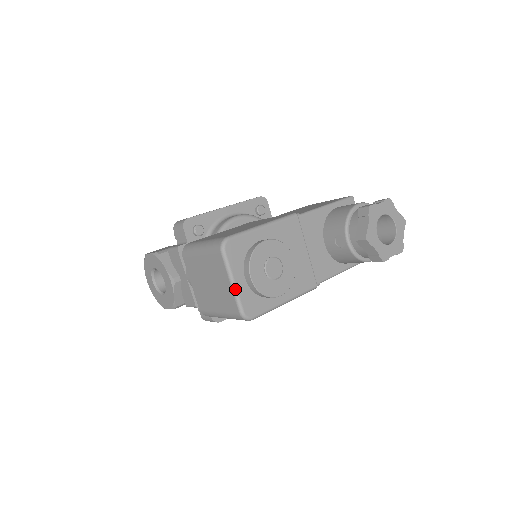
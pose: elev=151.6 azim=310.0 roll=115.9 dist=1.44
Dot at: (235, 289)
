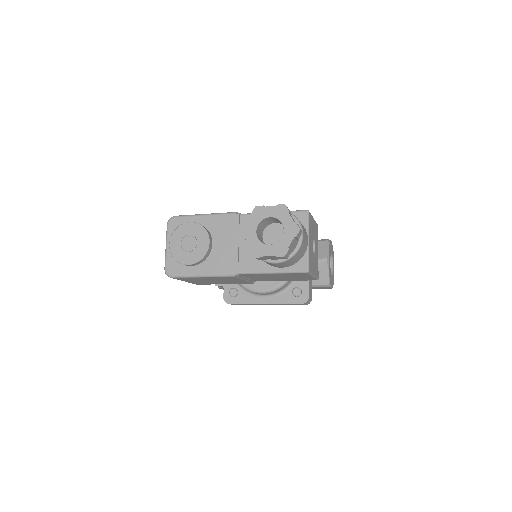
Dot at: (166, 251)
